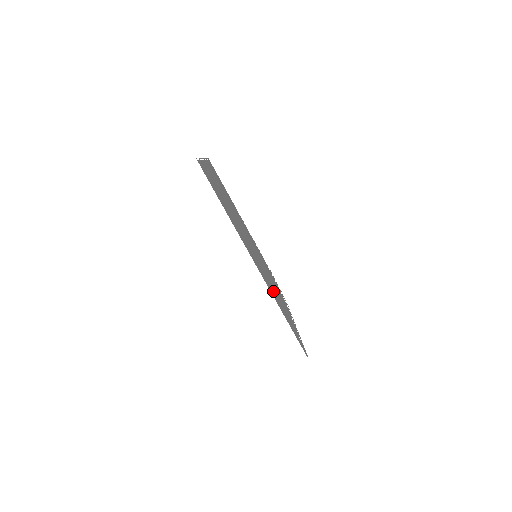
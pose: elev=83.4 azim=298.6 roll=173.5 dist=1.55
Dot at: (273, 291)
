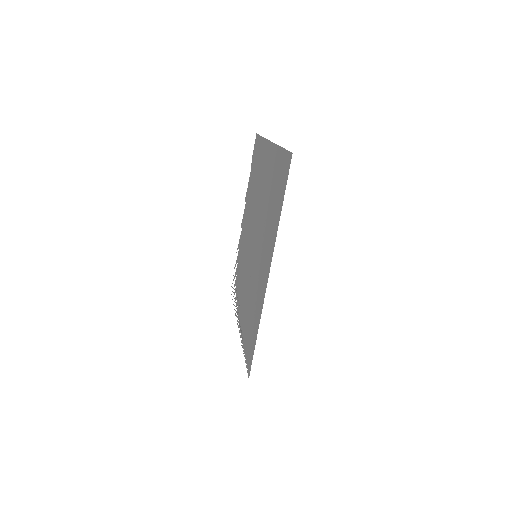
Dot at: (255, 300)
